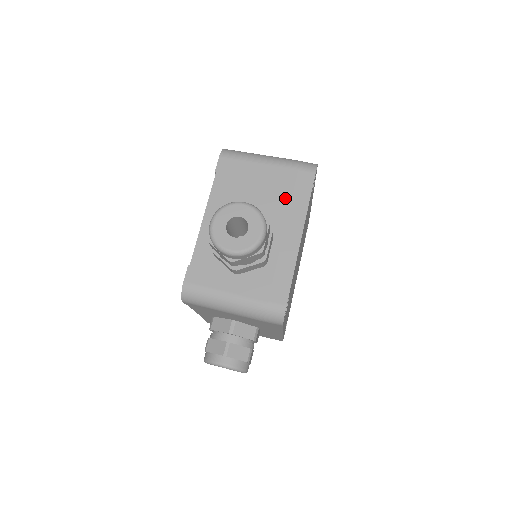
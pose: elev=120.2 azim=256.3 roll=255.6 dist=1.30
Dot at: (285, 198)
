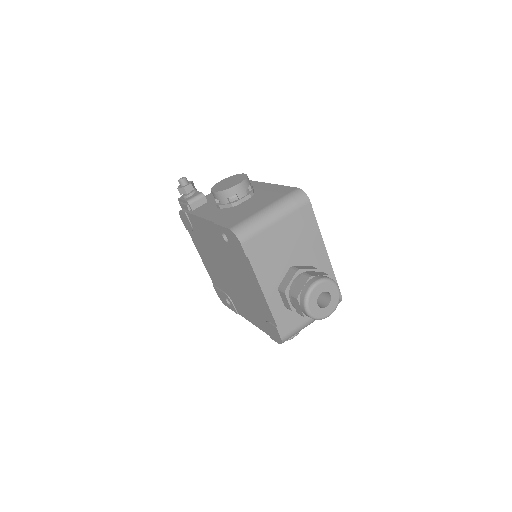
Dot at: (304, 236)
